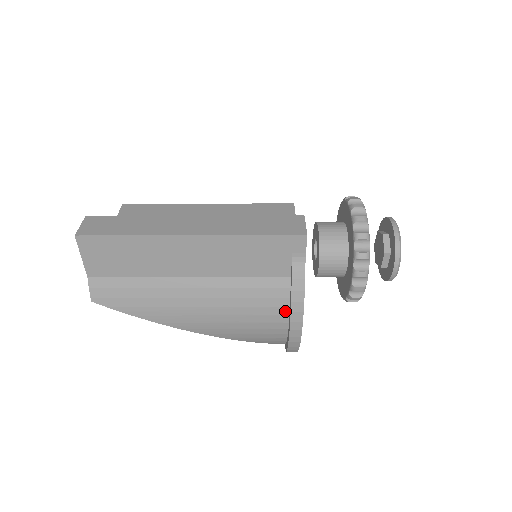
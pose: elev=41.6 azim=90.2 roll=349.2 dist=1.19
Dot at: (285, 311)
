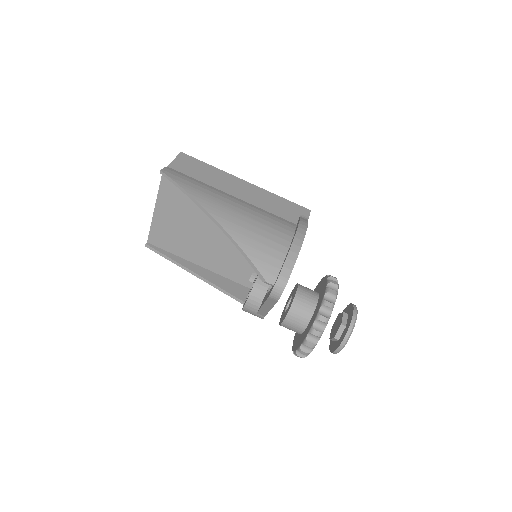
Dot at: (291, 234)
